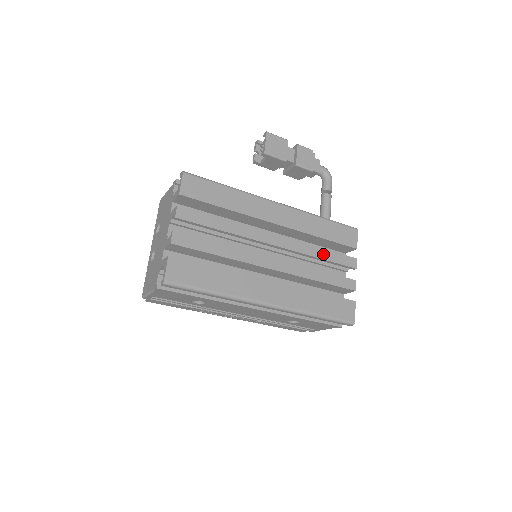
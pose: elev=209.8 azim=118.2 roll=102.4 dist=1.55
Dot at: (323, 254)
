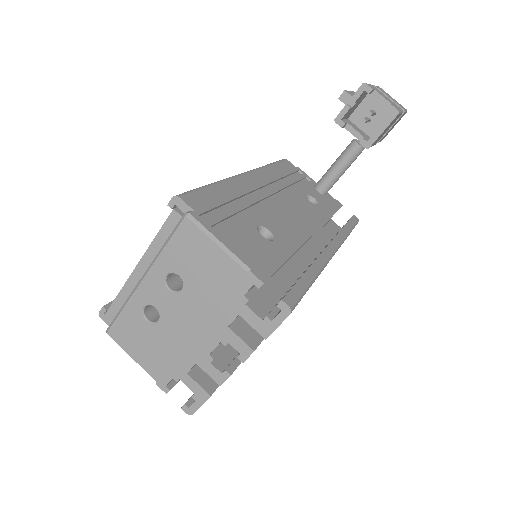
Dot at: occluded
